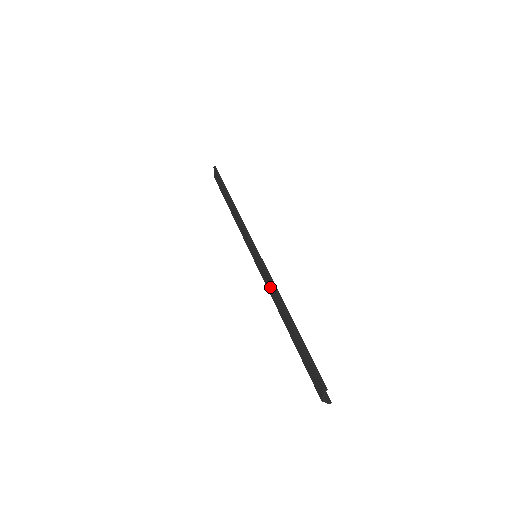
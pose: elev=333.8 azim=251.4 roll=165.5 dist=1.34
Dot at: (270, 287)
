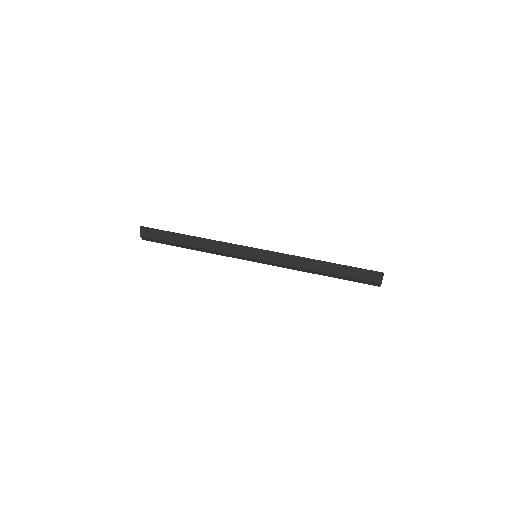
Dot at: (293, 261)
